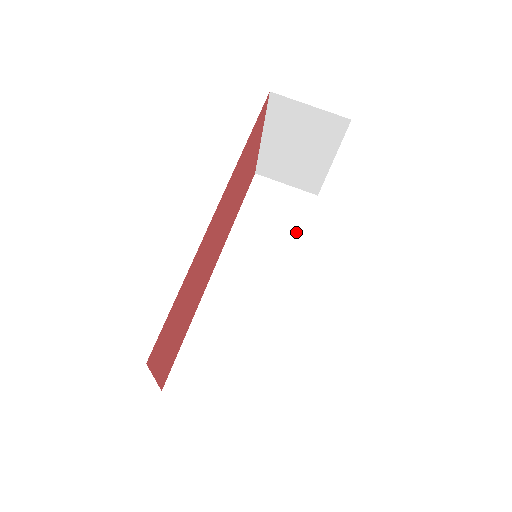
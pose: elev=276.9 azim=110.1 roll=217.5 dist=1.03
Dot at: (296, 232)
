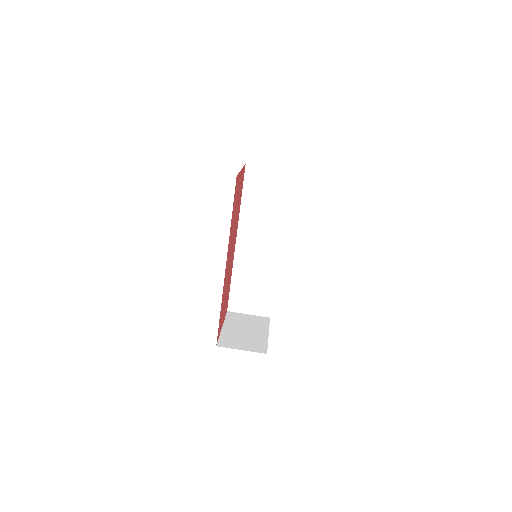
Dot at: (282, 204)
